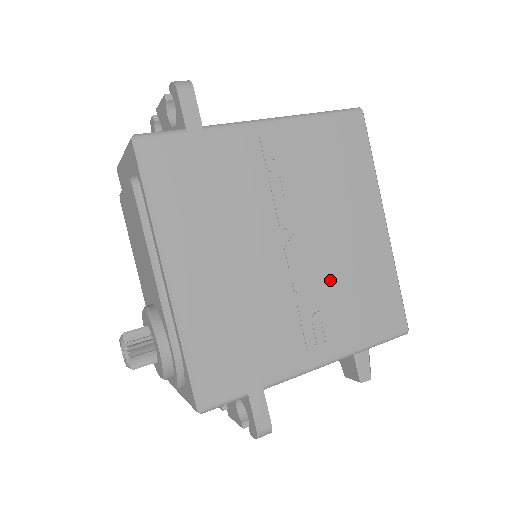
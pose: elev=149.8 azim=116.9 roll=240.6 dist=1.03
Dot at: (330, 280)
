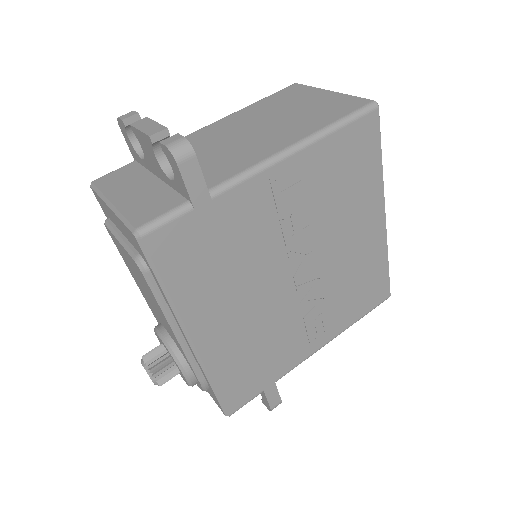
Dot at: (332, 286)
